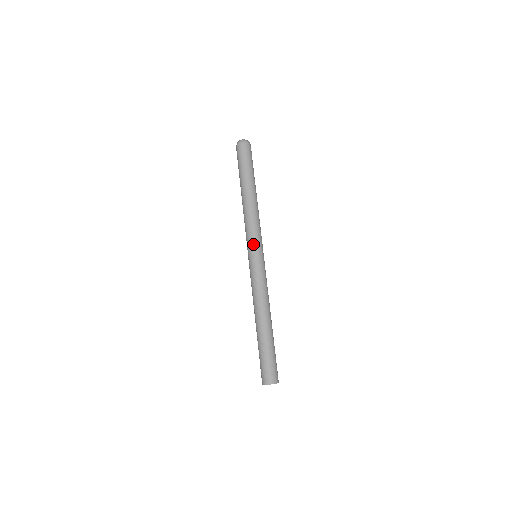
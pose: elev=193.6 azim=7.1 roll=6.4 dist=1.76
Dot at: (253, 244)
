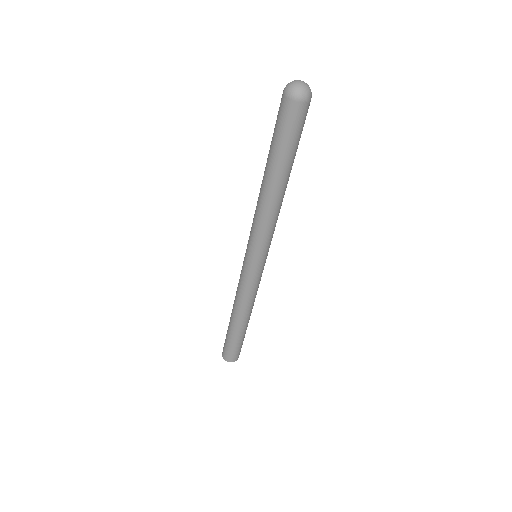
Dot at: (248, 246)
